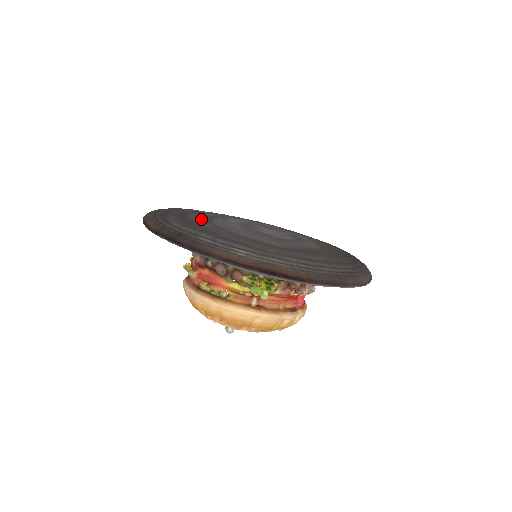
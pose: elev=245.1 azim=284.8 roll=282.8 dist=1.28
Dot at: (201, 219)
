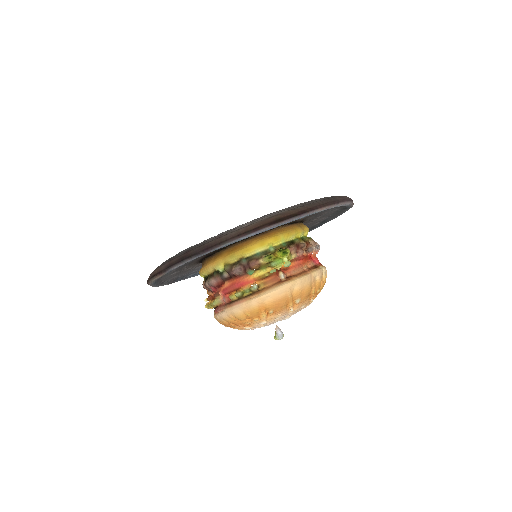
Dot at: occluded
